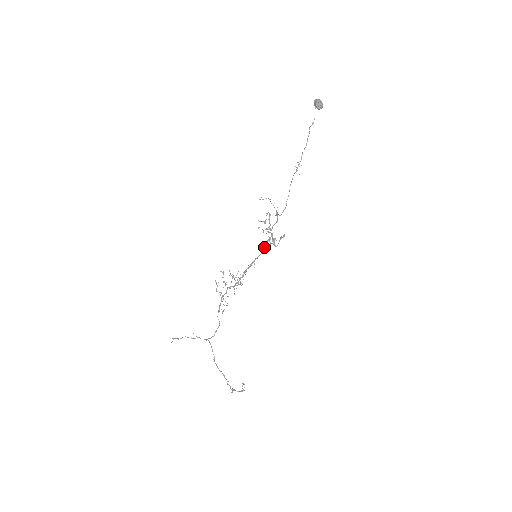
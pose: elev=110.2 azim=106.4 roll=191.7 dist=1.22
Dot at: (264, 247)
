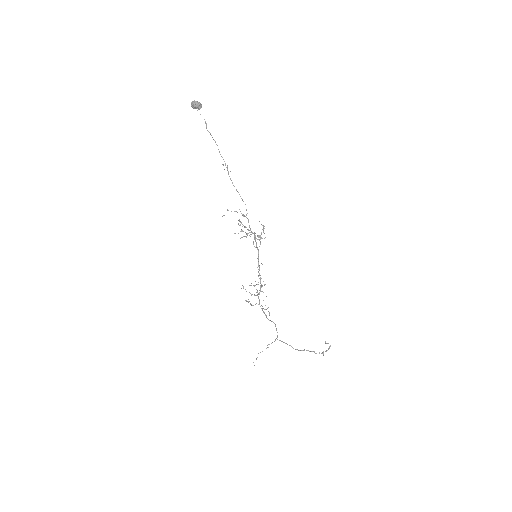
Dot at: (256, 245)
